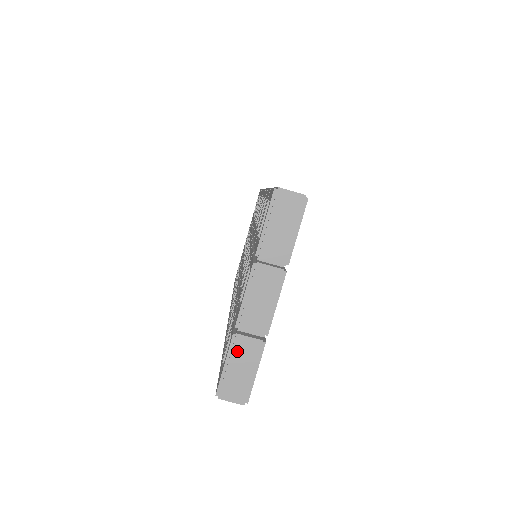
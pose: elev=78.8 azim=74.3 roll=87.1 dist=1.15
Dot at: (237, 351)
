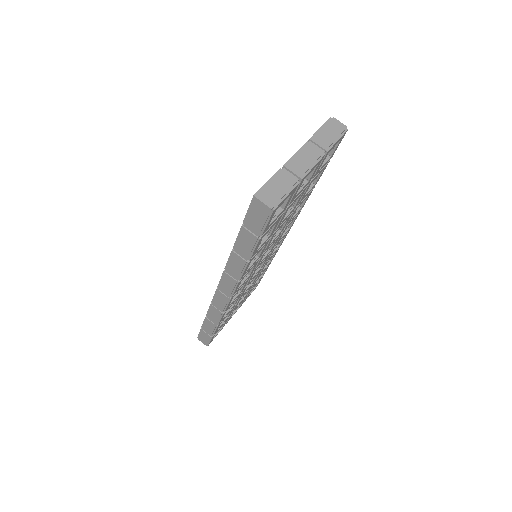
Dot at: (280, 177)
